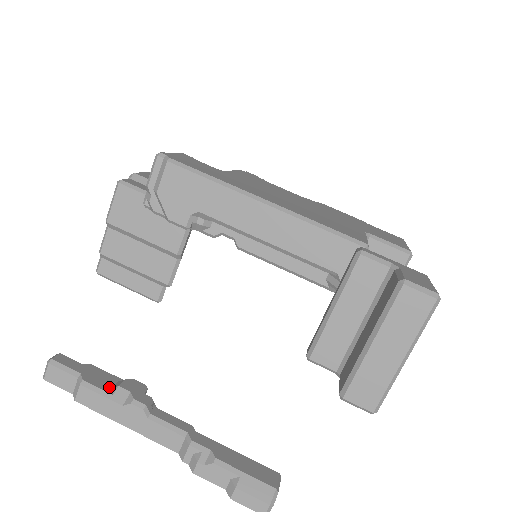
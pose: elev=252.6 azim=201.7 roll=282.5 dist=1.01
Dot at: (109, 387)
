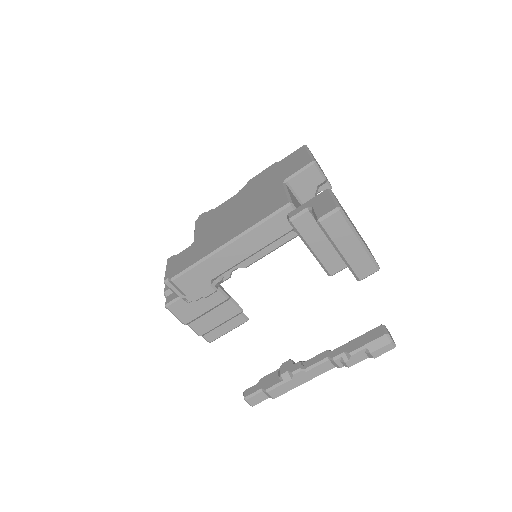
Dot at: (278, 379)
